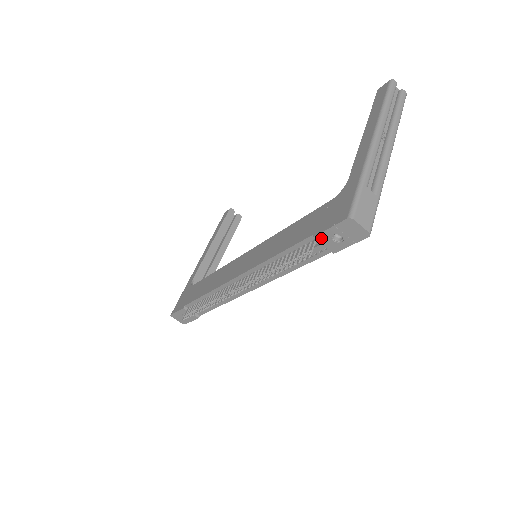
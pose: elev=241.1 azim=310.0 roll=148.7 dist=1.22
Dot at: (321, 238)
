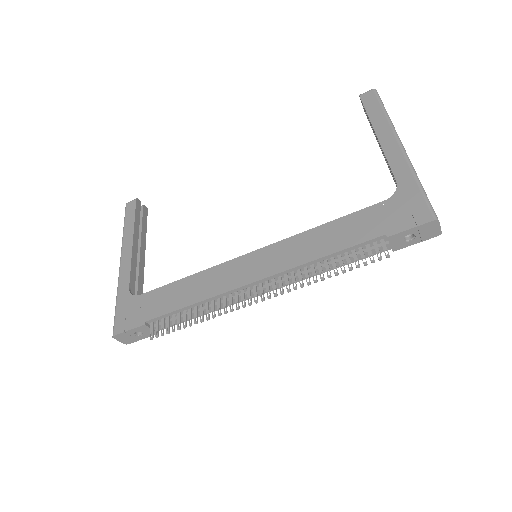
Dot at: (394, 238)
